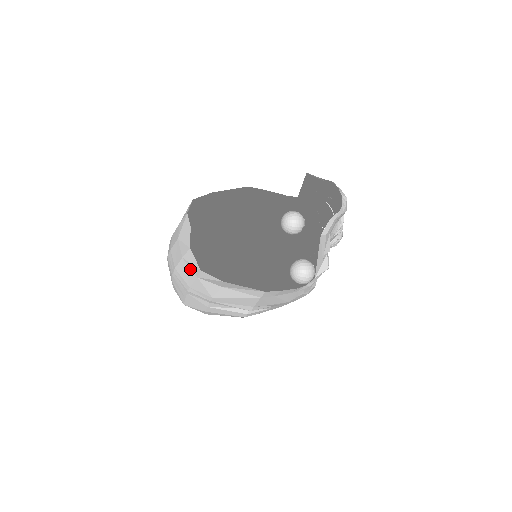
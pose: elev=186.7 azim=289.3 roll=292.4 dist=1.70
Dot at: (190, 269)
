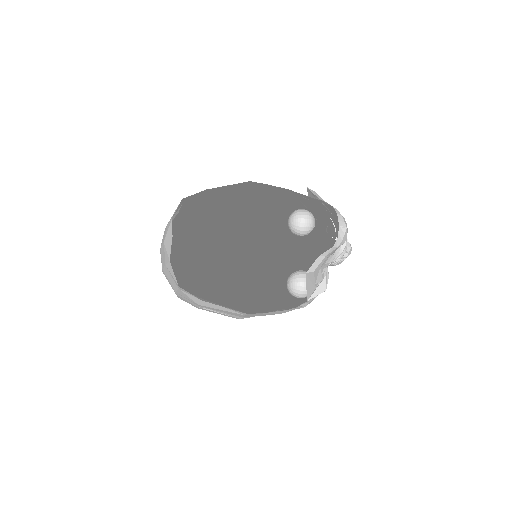
Dot at: (172, 278)
